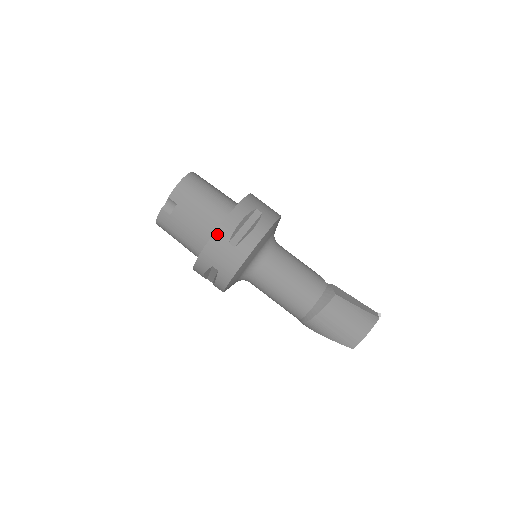
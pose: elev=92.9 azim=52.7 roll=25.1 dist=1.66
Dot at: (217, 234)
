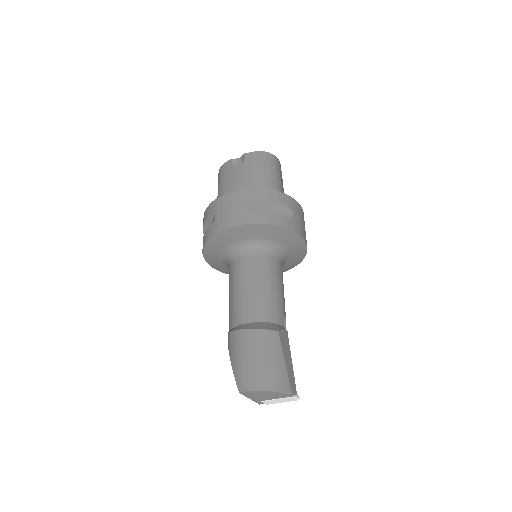
Dot at: (243, 191)
